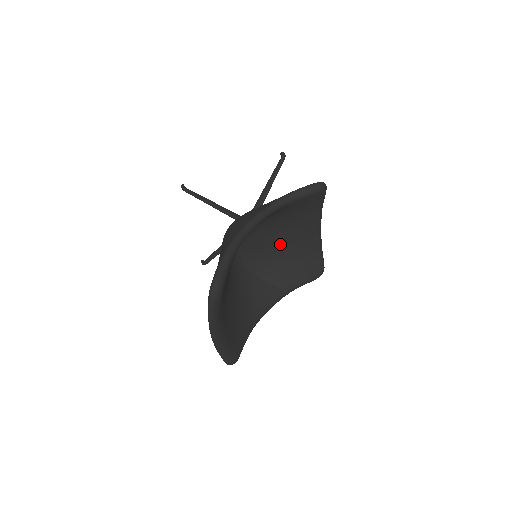
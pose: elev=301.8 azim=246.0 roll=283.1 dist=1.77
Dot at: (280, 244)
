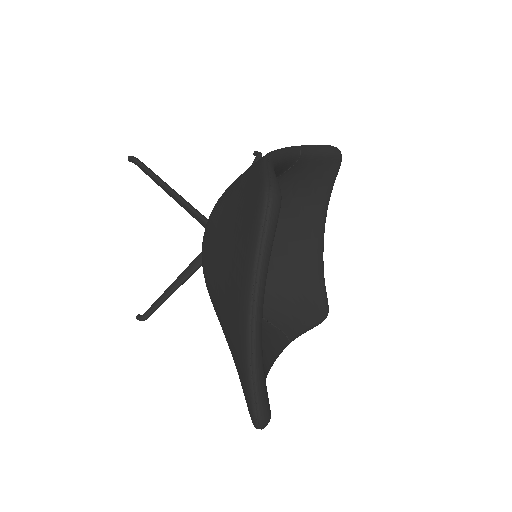
Dot at: (277, 254)
